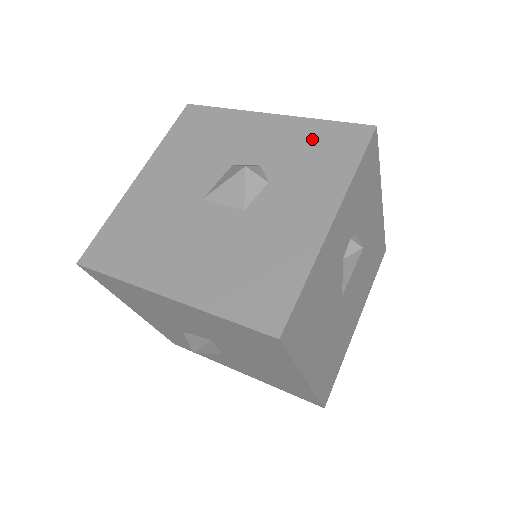
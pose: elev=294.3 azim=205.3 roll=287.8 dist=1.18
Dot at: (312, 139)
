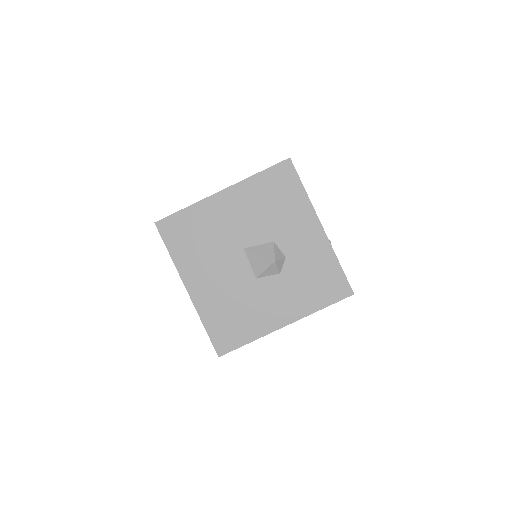
Dot at: (322, 269)
